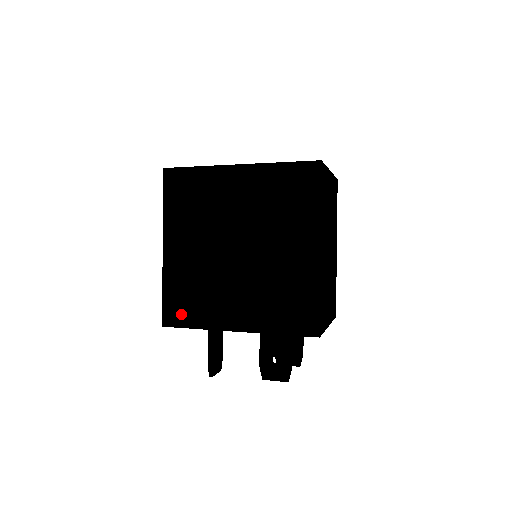
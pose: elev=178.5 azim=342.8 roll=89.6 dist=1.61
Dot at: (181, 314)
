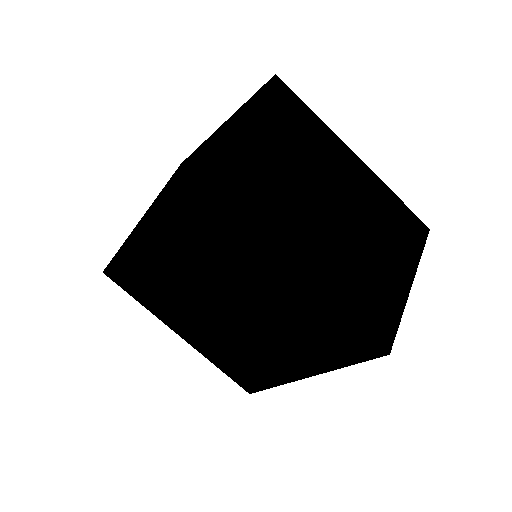
Dot at: (128, 284)
